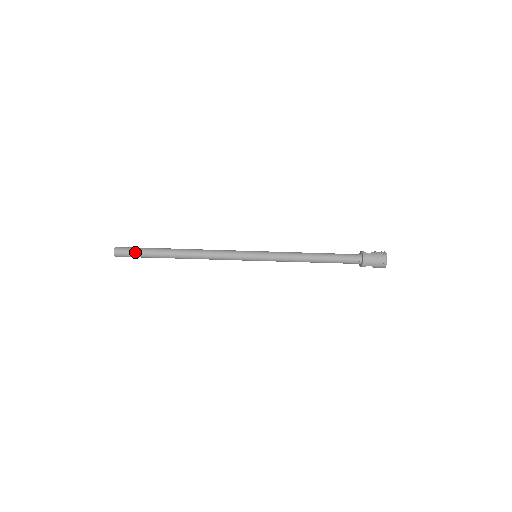
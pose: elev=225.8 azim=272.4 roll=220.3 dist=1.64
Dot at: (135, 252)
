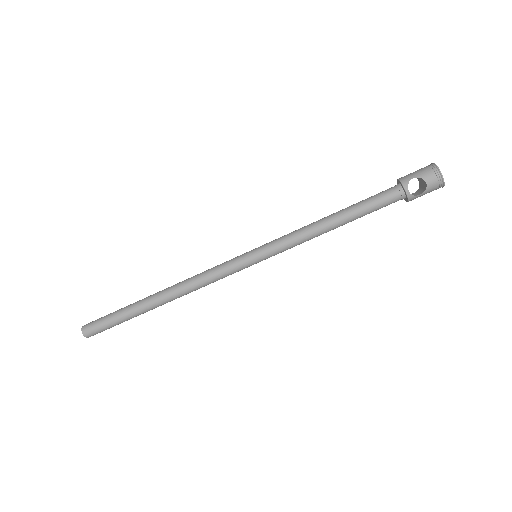
Dot at: (107, 315)
